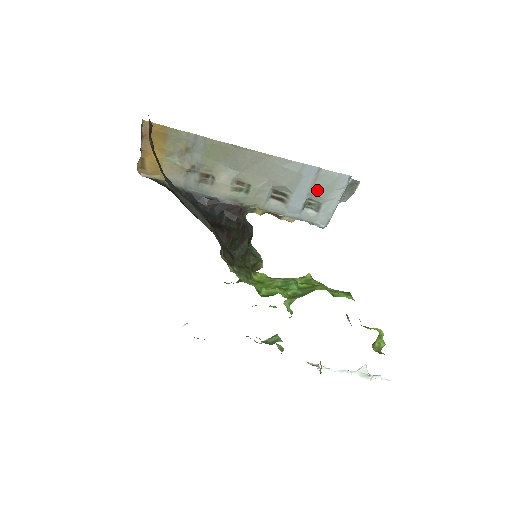
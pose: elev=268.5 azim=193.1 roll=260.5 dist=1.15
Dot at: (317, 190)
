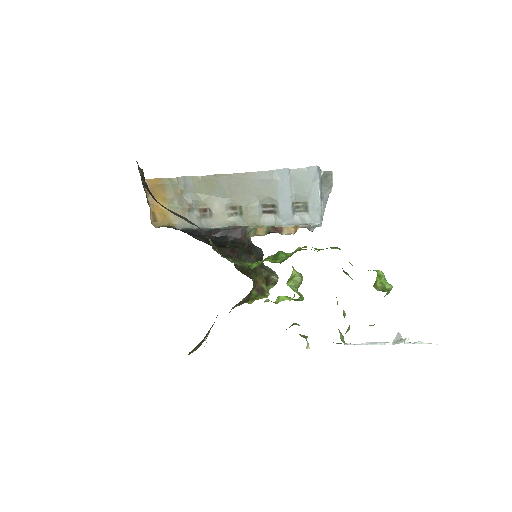
Dot at: (297, 190)
